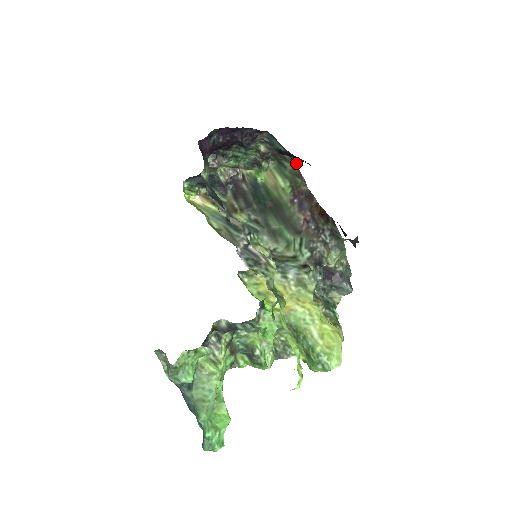
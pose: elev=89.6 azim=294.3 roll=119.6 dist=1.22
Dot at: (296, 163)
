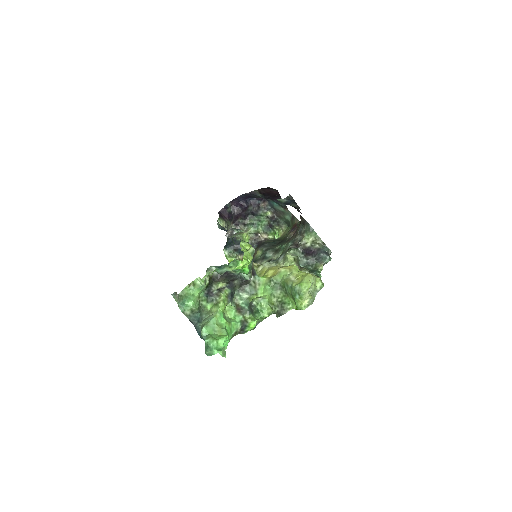
Dot at: (289, 211)
